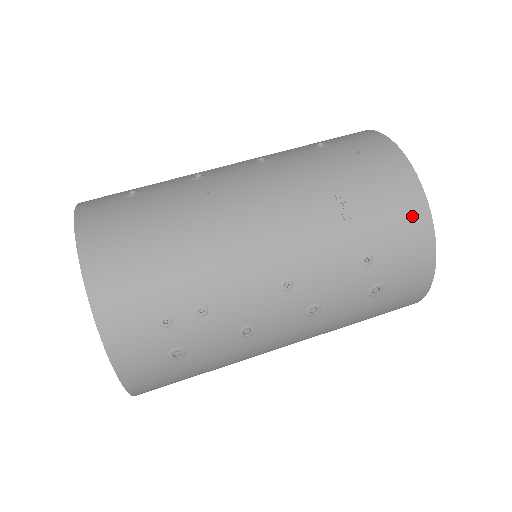
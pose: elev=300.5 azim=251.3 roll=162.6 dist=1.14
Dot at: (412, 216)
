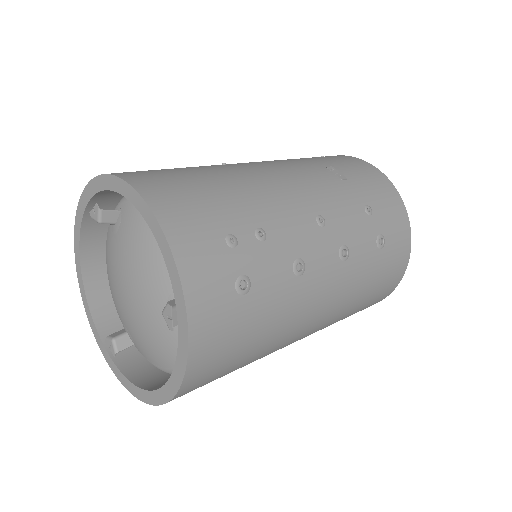
Dot at: (383, 184)
